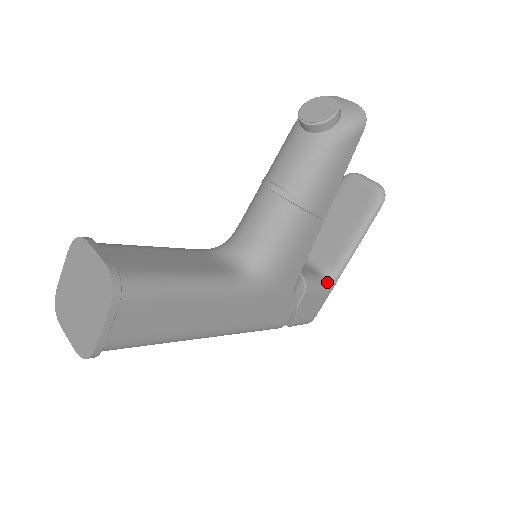
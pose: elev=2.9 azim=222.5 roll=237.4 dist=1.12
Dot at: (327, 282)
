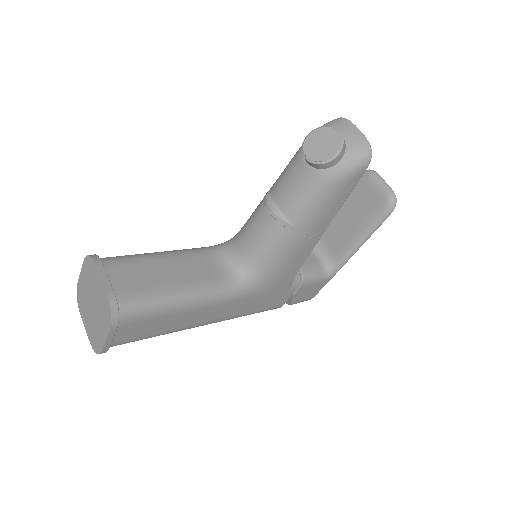
Dot at: (327, 273)
